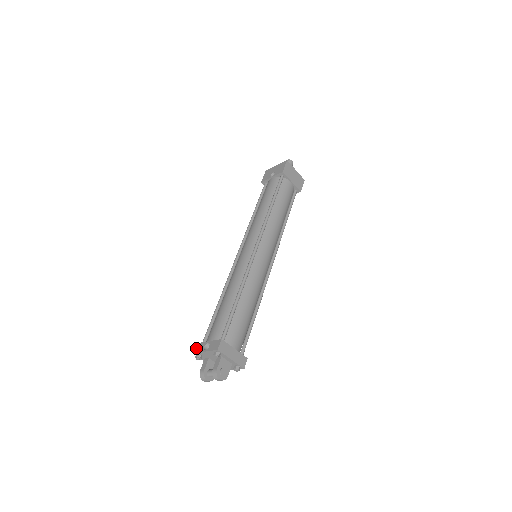
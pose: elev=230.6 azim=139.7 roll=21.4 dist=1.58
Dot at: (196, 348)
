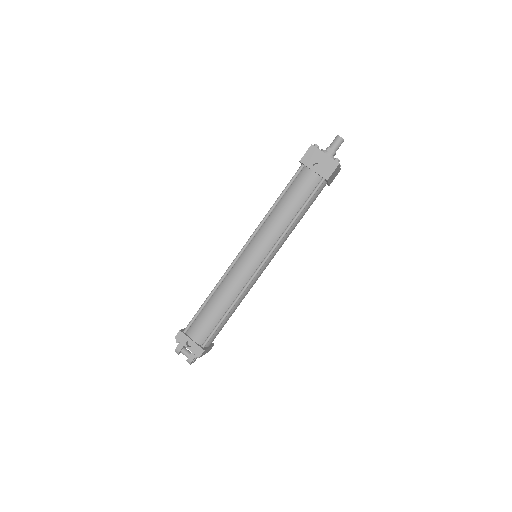
Dot at: (179, 336)
